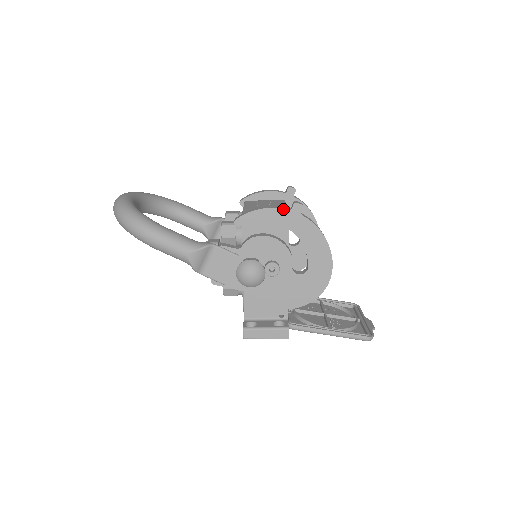
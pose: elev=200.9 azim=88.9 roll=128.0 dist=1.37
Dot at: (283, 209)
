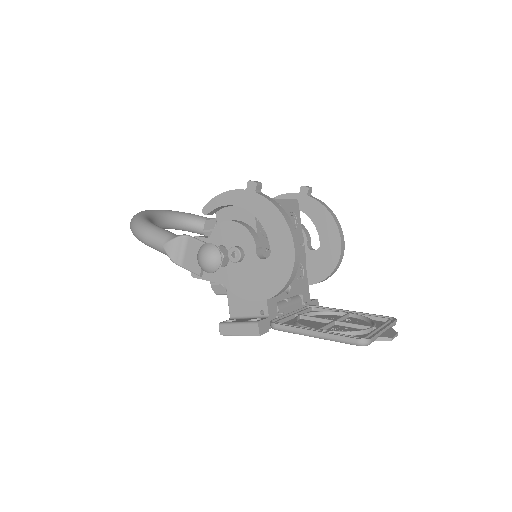
Dot at: (239, 190)
